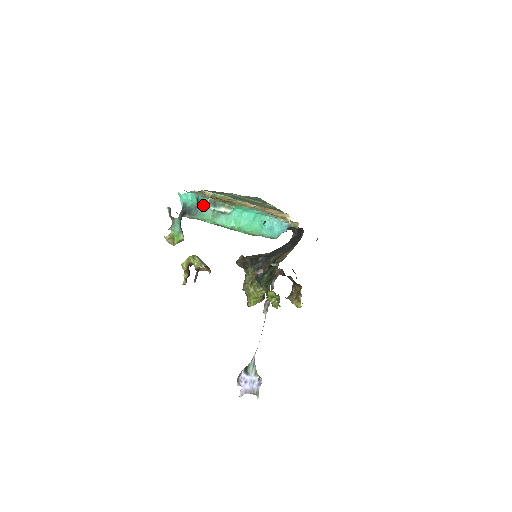
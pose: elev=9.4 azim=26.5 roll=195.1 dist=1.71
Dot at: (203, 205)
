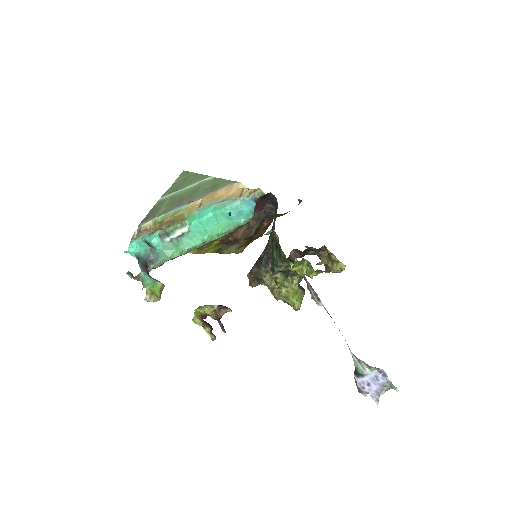
Dot at: (157, 244)
